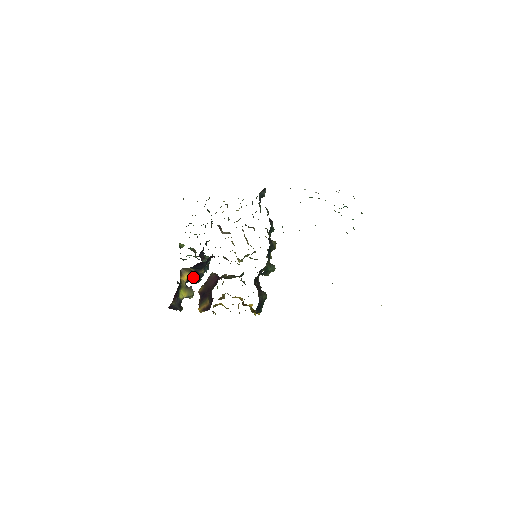
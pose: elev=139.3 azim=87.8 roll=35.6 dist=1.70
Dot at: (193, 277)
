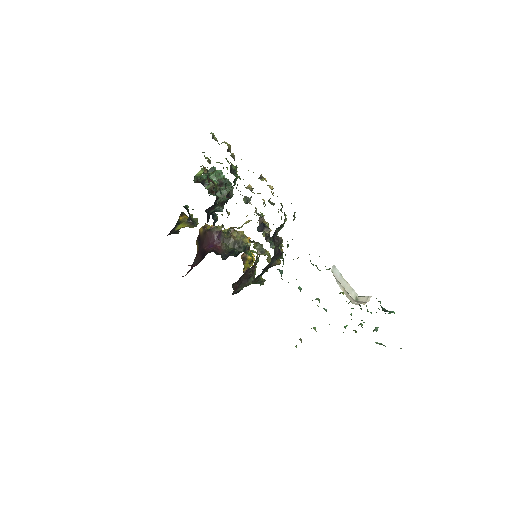
Dot at: occluded
